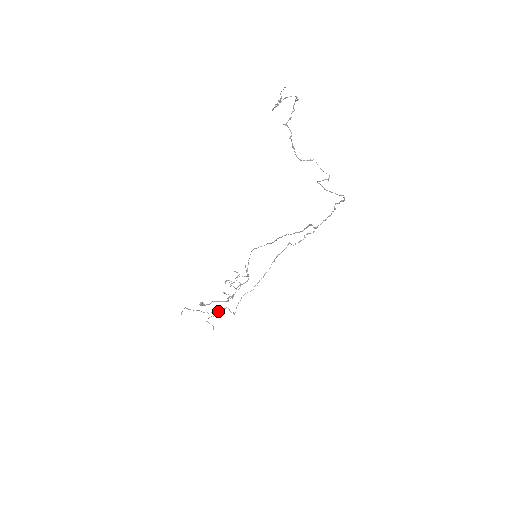
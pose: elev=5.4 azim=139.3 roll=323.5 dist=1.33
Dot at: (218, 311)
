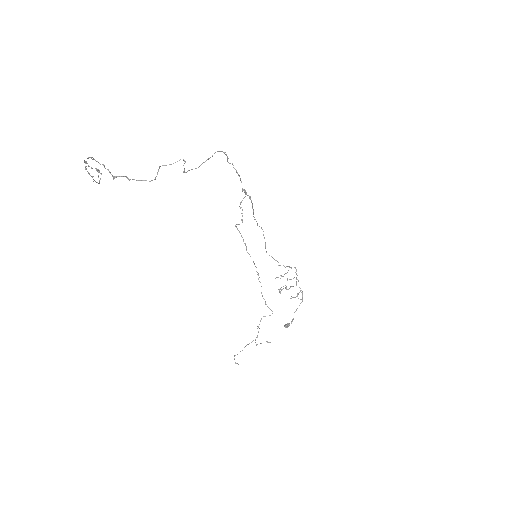
Dot at: occluded
